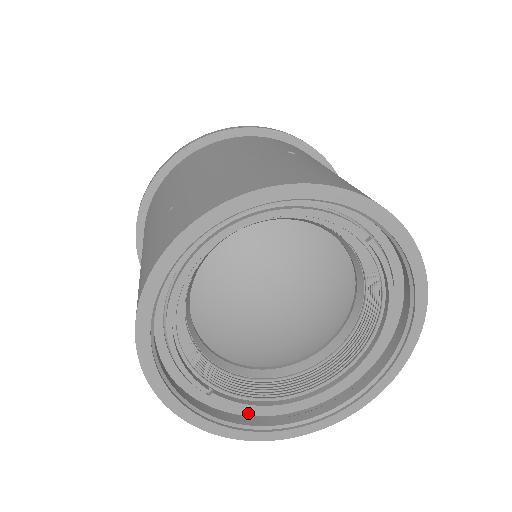
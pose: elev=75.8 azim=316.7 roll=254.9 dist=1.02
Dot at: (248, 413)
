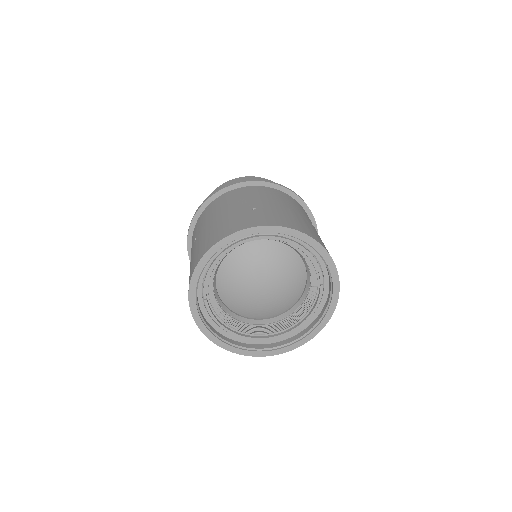
Dot at: (210, 322)
